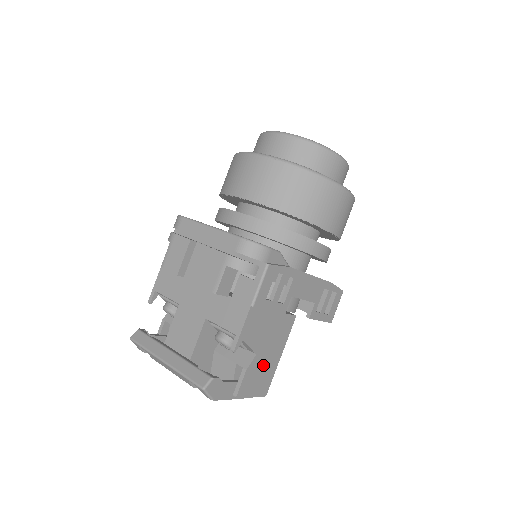
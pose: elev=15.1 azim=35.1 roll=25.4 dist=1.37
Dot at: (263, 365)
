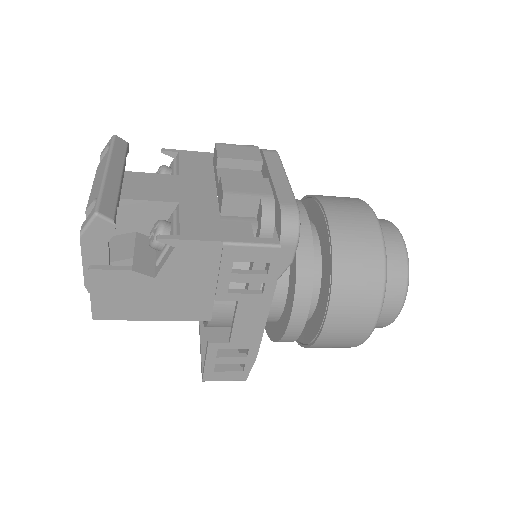
Dot at: (139, 296)
